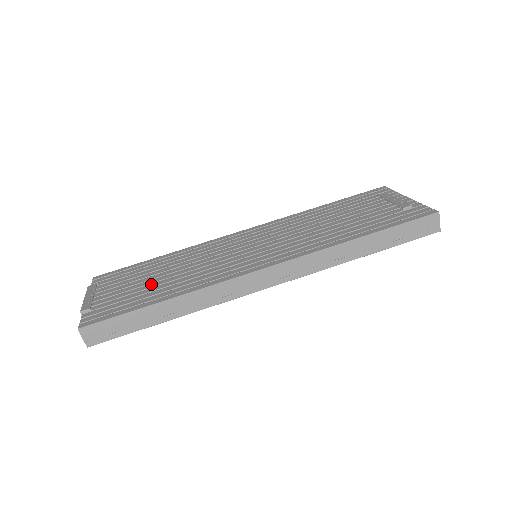
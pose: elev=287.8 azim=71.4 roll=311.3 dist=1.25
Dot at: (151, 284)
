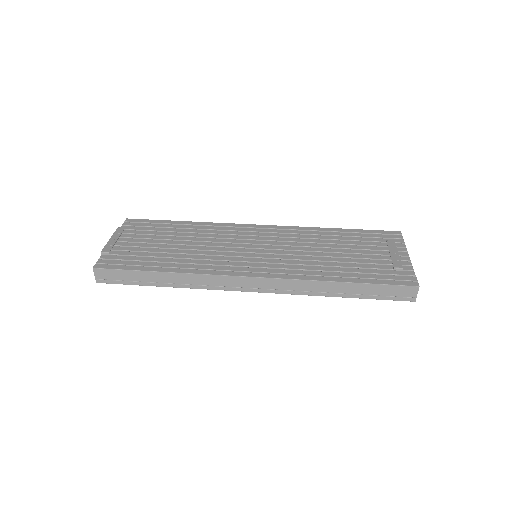
Dot at: (162, 249)
